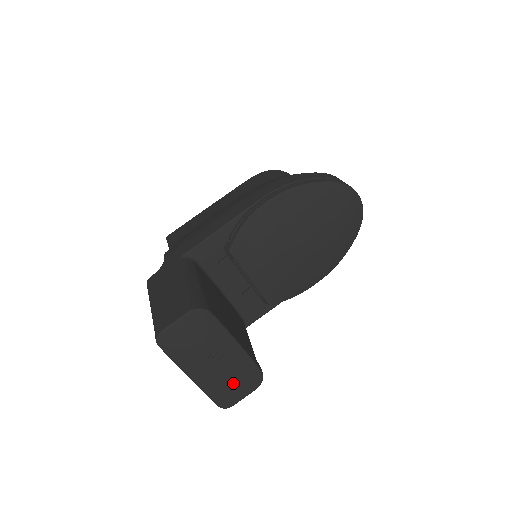
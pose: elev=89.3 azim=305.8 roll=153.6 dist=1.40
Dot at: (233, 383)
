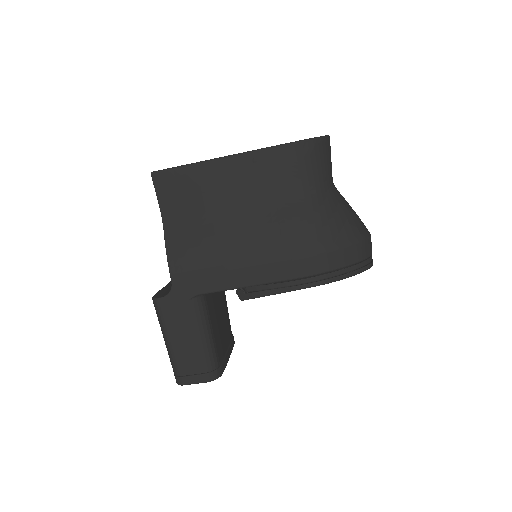
Dot at: occluded
